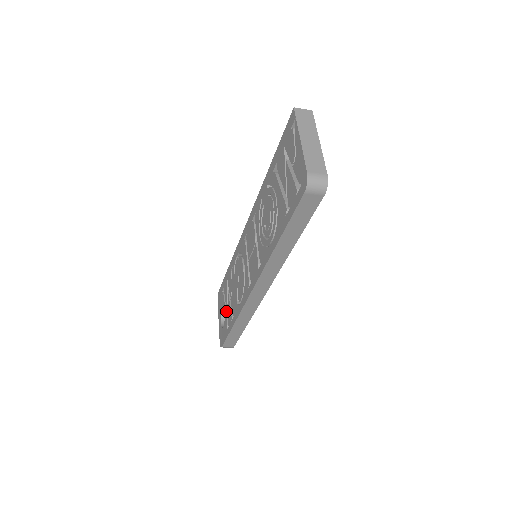
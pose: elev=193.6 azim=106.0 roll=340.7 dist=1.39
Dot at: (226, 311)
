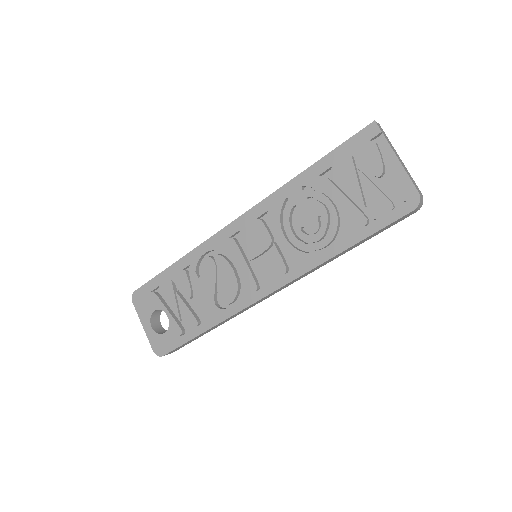
Dot at: (172, 315)
